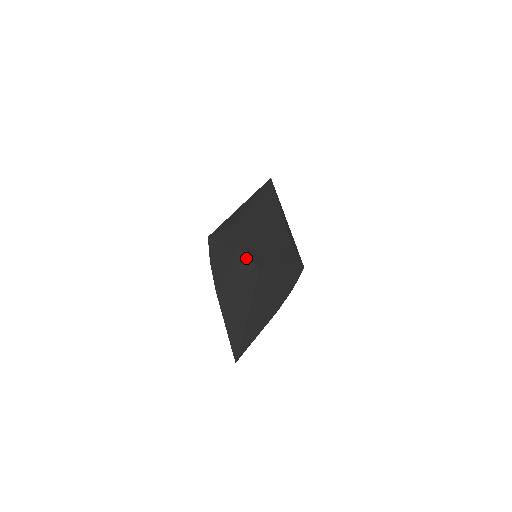
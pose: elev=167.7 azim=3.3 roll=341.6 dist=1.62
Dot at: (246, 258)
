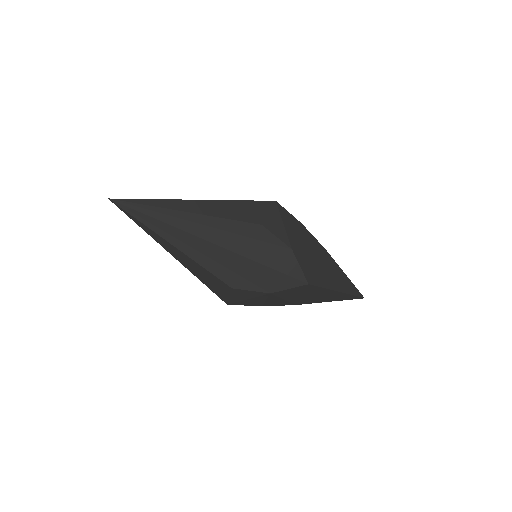
Dot at: (288, 291)
